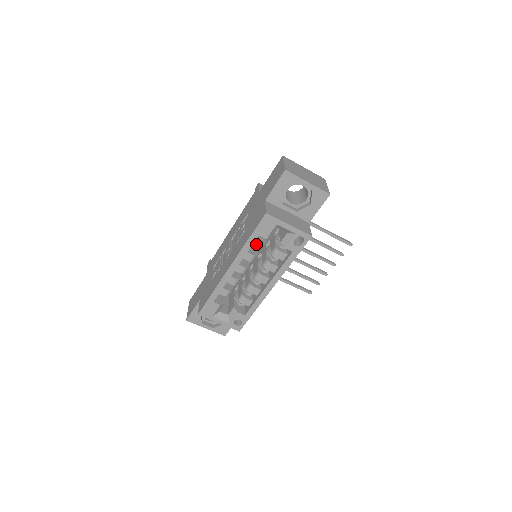
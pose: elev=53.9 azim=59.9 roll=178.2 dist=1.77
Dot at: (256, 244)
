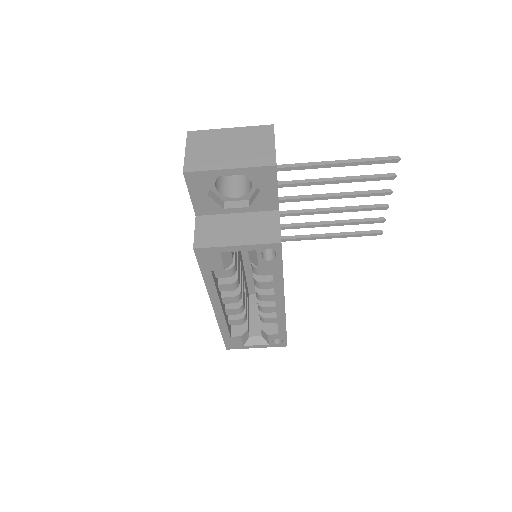
Dot at: (222, 274)
